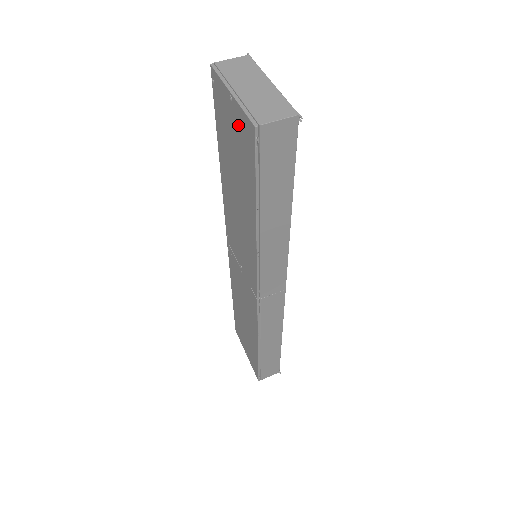
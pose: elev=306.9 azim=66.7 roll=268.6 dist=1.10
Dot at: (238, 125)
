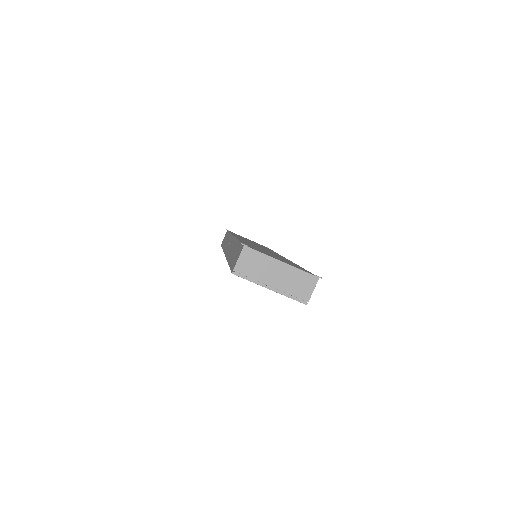
Dot at: occluded
